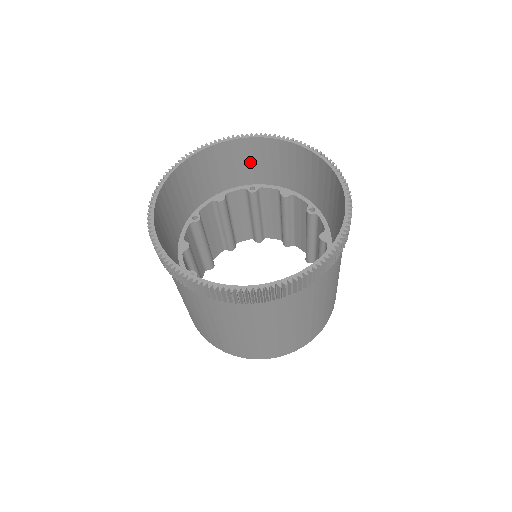
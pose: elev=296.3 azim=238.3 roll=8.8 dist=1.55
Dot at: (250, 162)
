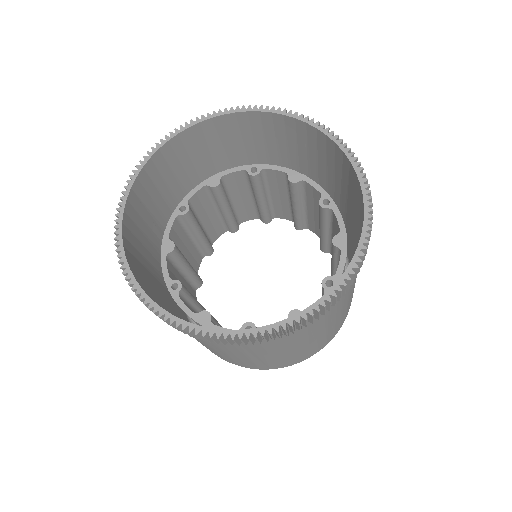
Dot at: (250, 138)
